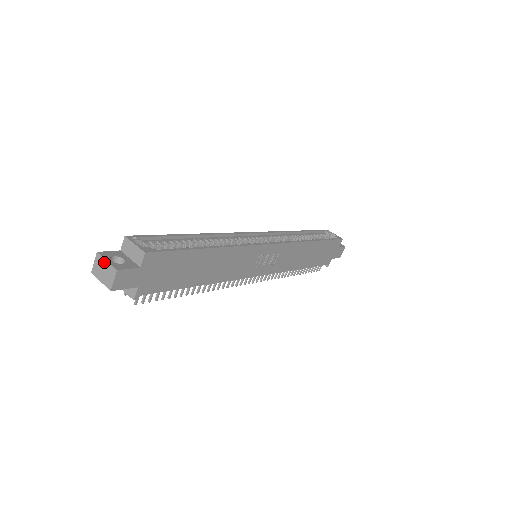
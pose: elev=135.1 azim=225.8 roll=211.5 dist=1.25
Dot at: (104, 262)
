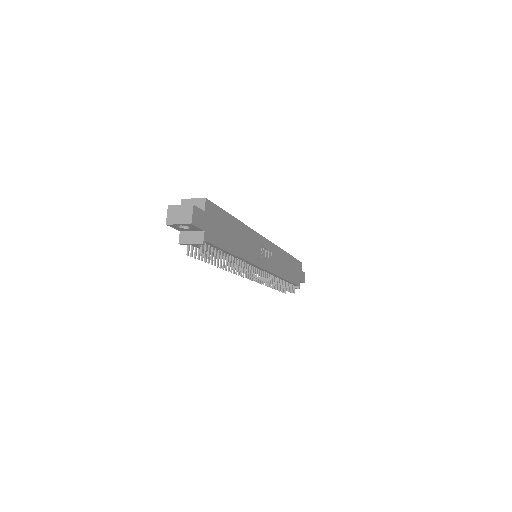
Dot at: (178, 208)
